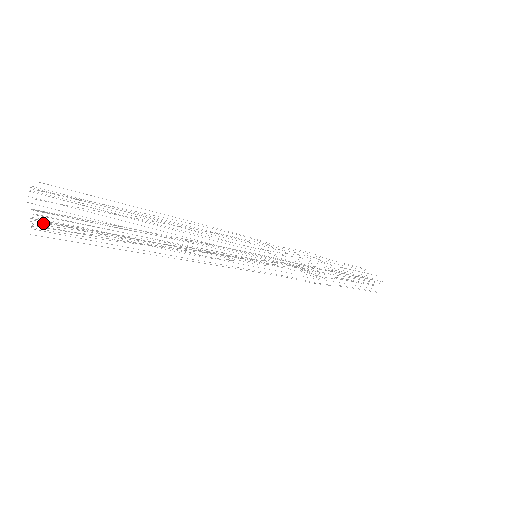
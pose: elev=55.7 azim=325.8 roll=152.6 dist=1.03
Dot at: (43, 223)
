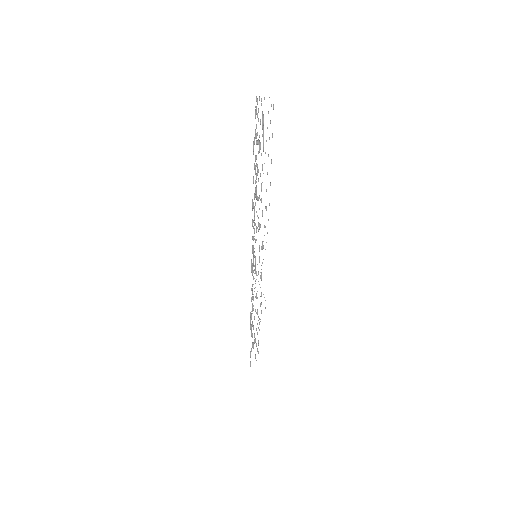
Dot at: (256, 110)
